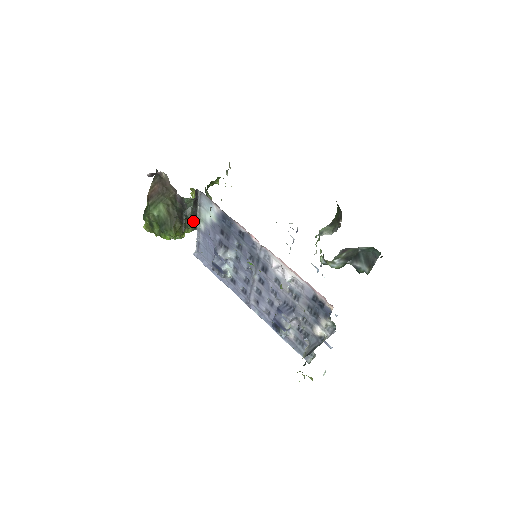
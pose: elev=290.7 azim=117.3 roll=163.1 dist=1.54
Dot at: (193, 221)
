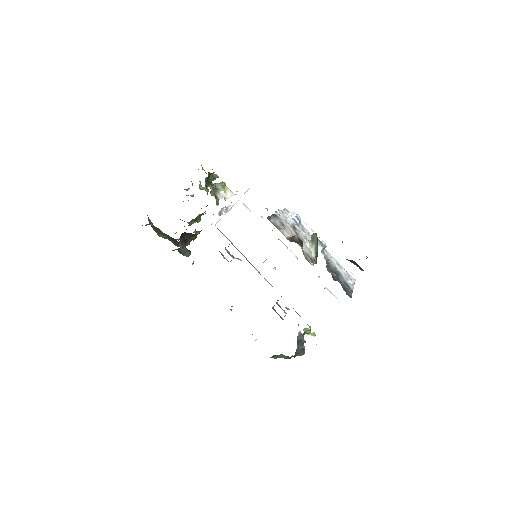
Dot at: (188, 255)
